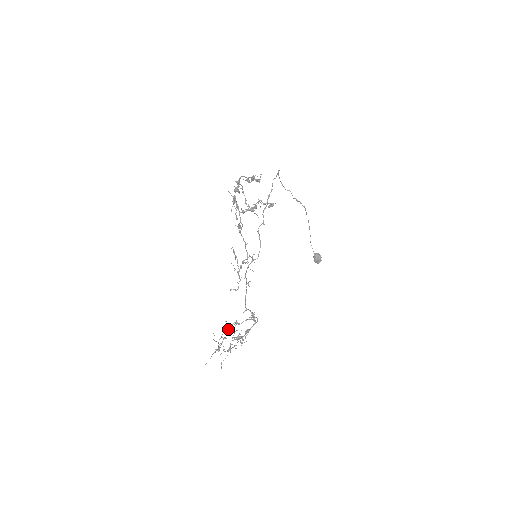
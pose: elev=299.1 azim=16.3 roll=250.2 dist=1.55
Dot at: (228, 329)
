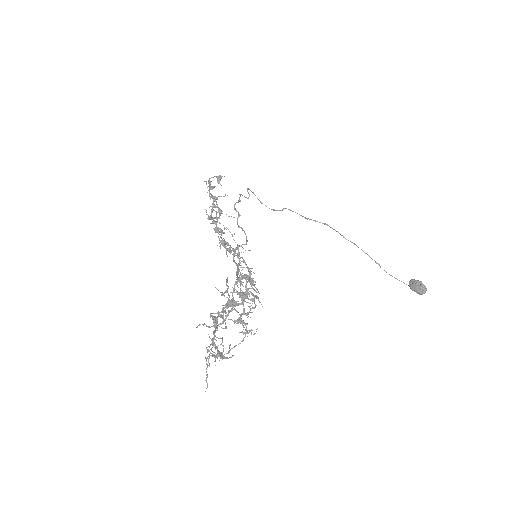
Dot at: (220, 315)
